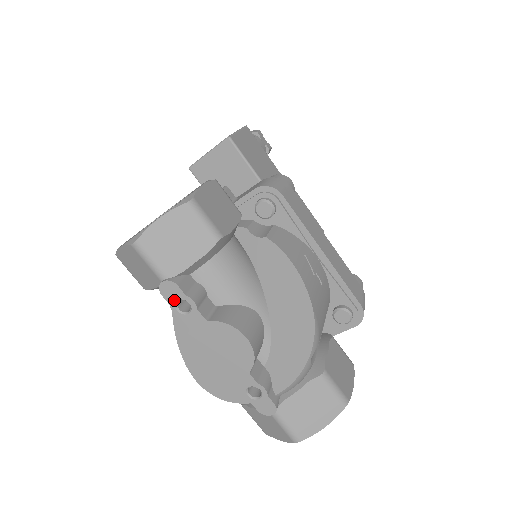
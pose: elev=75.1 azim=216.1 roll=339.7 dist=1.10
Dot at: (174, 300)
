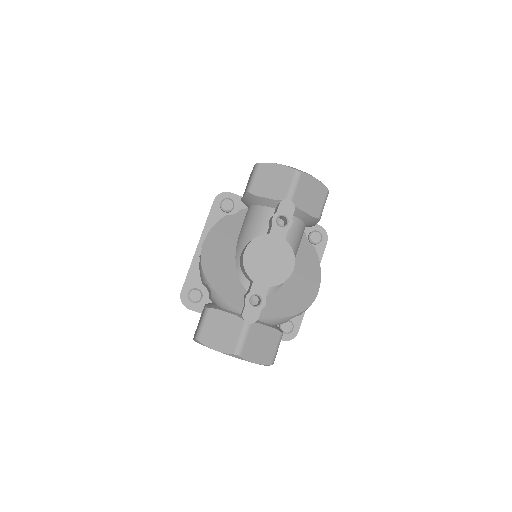
Dot at: (283, 213)
